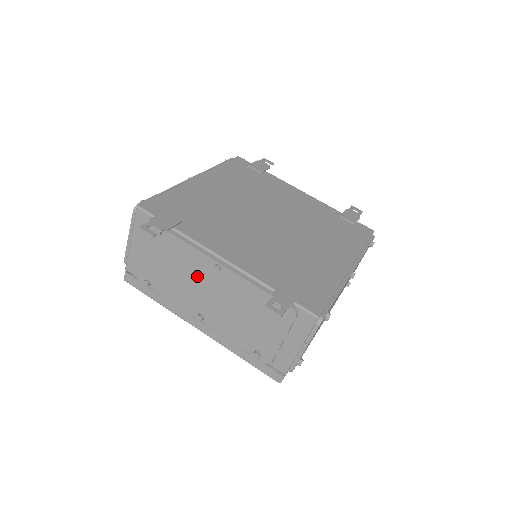
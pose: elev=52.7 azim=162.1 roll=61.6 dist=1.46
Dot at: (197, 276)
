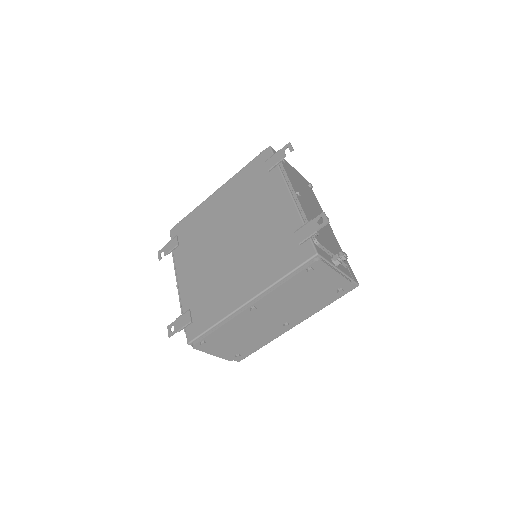
Dot at: occluded
